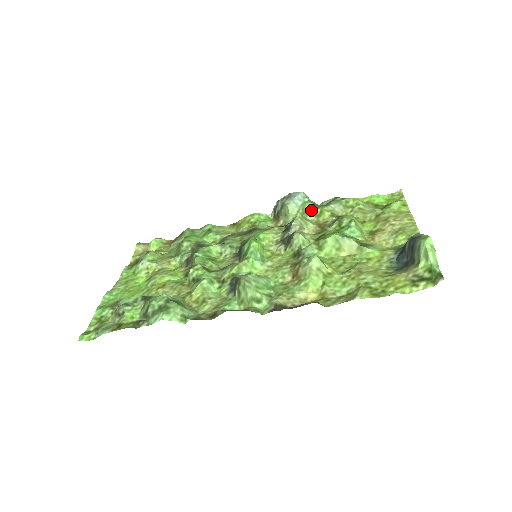
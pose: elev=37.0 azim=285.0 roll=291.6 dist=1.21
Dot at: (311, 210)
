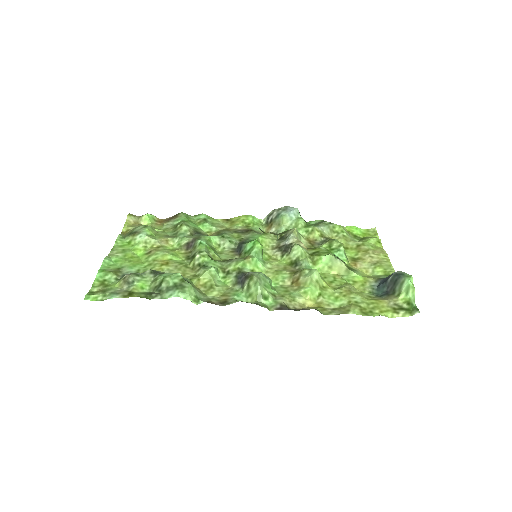
Dot at: (303, 226)
